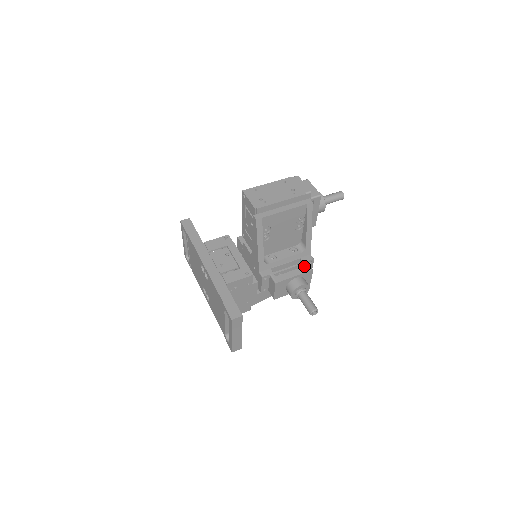
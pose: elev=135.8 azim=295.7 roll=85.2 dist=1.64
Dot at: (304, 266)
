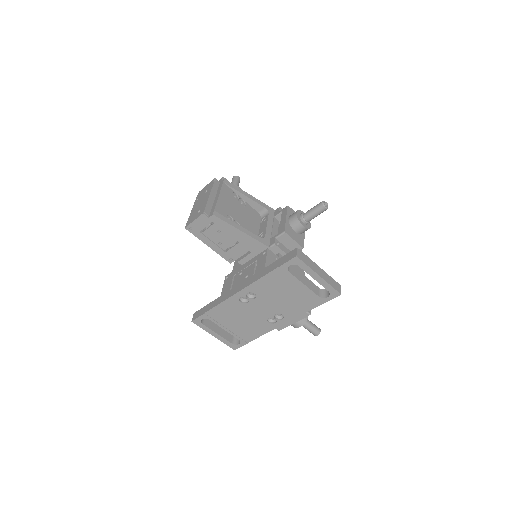
Dot at: (281, 213)
